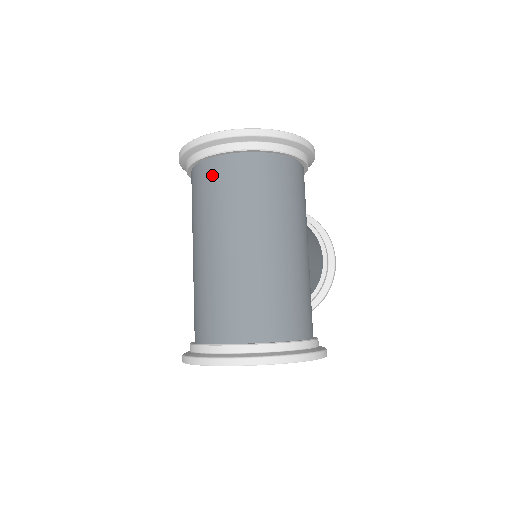
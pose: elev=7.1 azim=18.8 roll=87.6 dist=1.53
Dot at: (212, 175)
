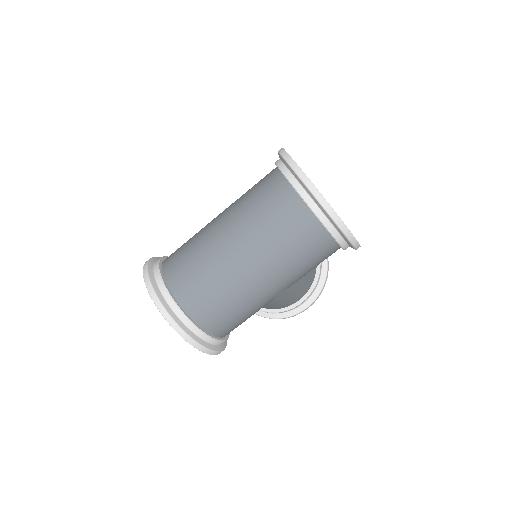
Dot at: (274, 191)
